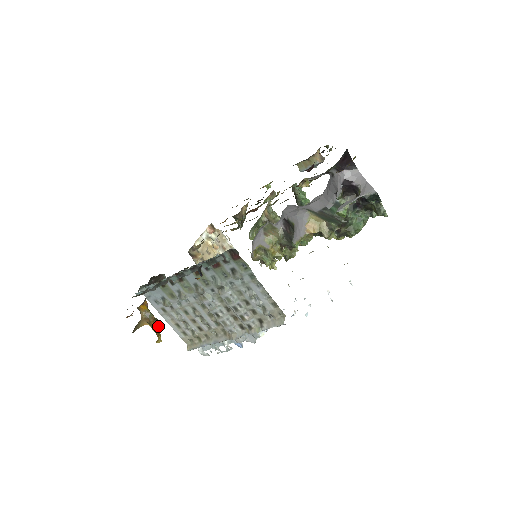
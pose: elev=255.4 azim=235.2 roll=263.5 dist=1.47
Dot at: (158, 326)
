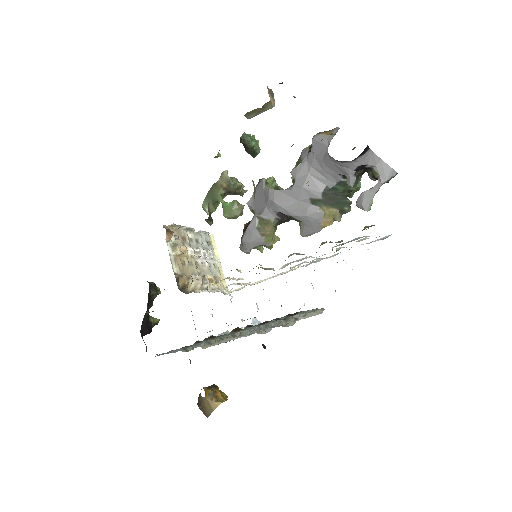
Dot at: (217, 389)
